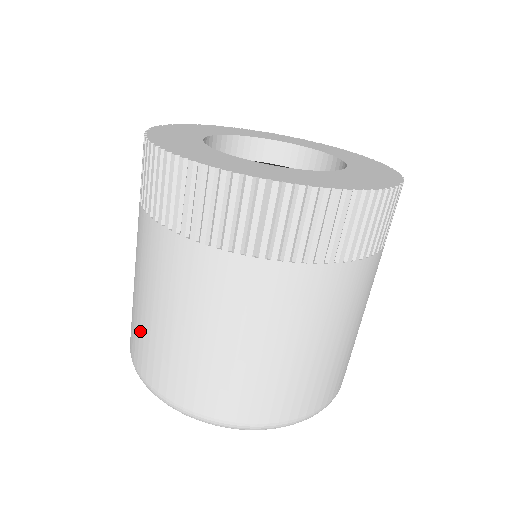
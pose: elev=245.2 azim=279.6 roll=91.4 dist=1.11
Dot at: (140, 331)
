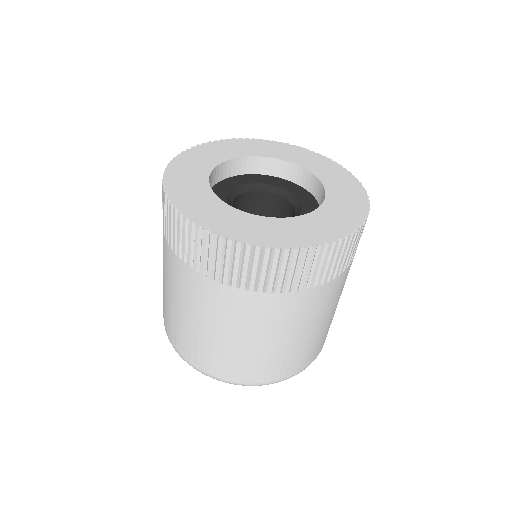
Dot at: (173, 322)
